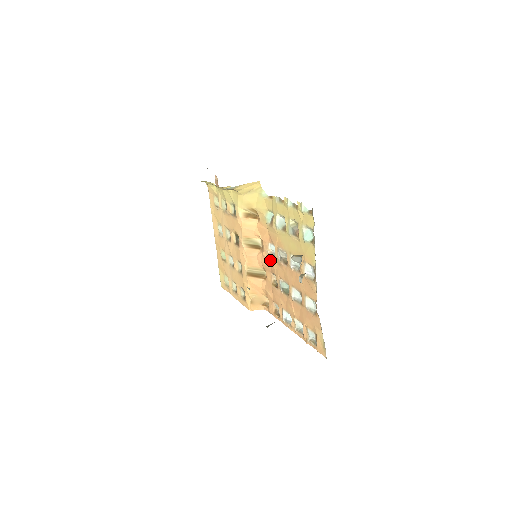
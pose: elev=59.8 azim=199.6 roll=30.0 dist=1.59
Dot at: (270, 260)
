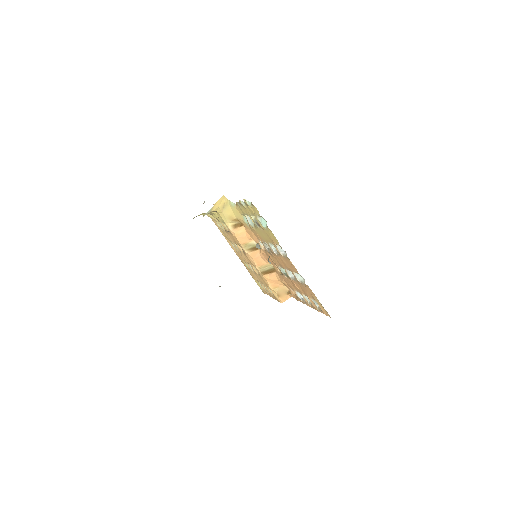
Dot at: (266, 254)
